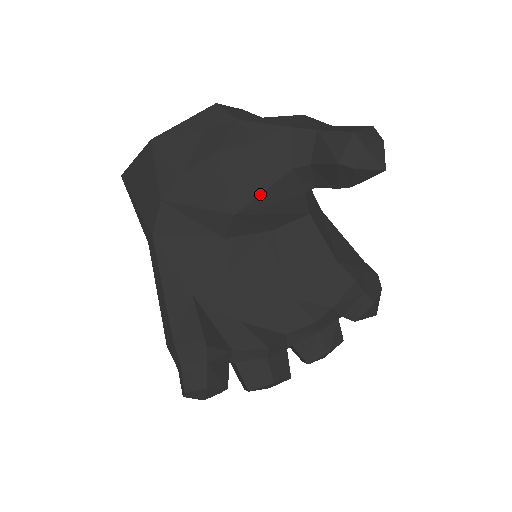
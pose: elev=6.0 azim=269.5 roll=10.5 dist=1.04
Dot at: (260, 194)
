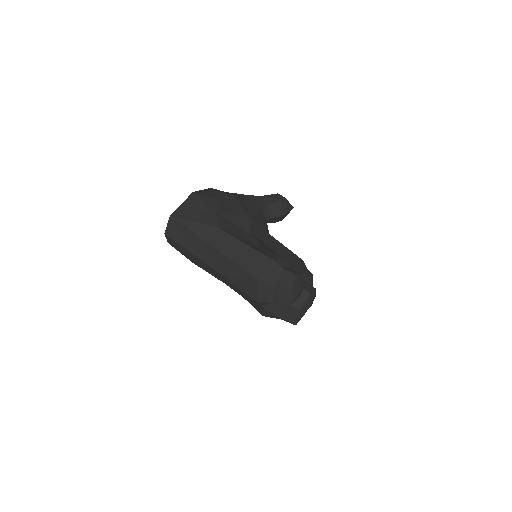
Dot at: (256, 213)
